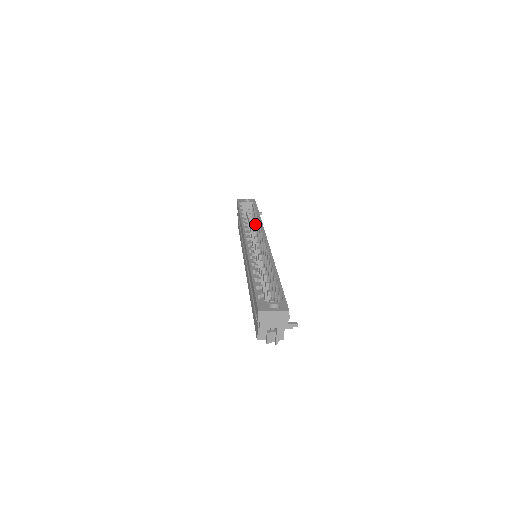
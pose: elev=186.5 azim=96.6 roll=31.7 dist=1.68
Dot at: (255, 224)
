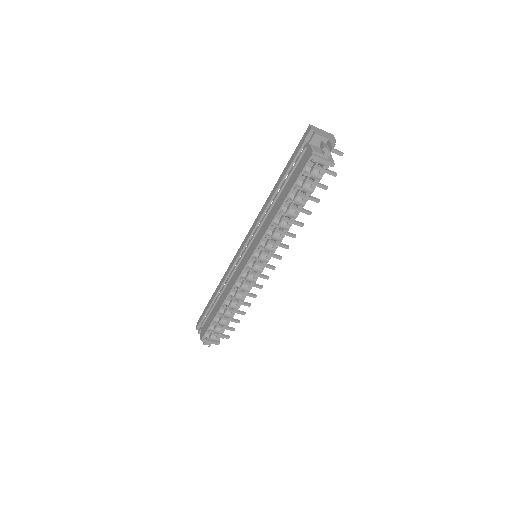
Dot at: occluded
